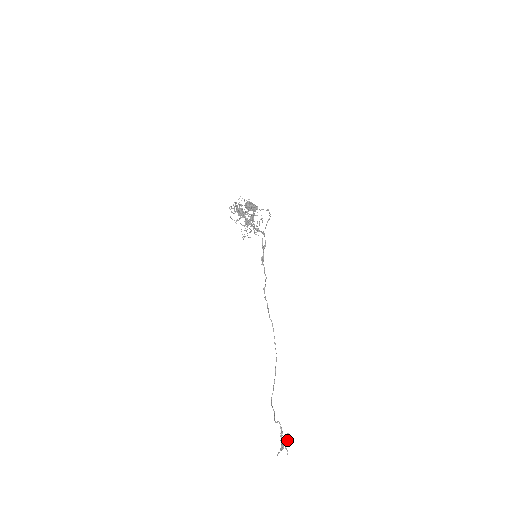
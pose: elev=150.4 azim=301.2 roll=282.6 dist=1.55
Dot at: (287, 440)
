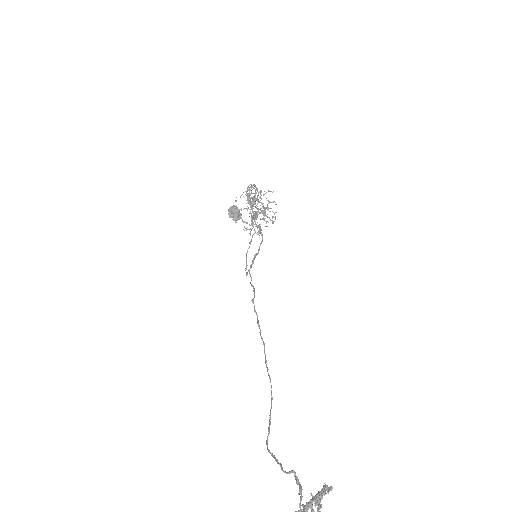
Dot at: (322, 496)
